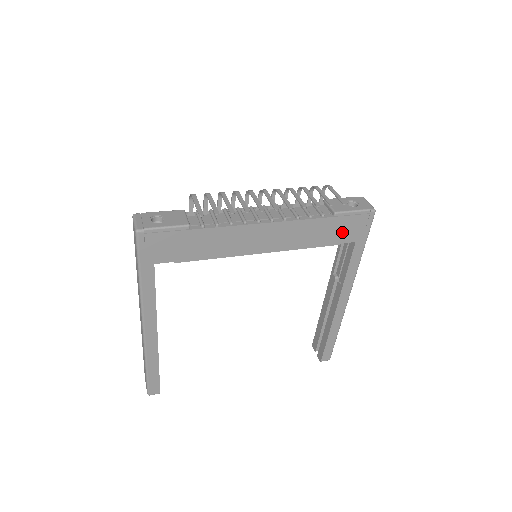
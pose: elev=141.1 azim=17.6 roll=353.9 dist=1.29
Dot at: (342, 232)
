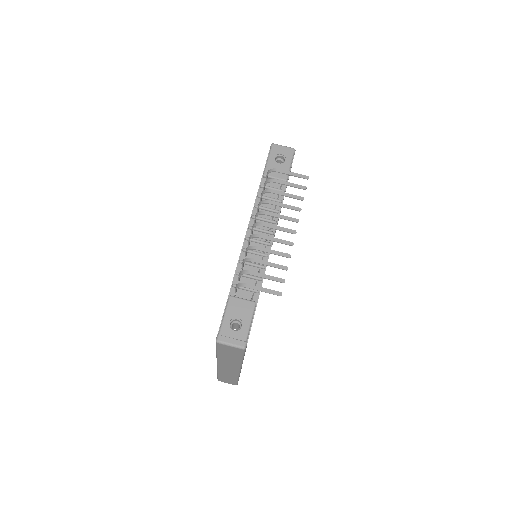
Dot at: occluded
